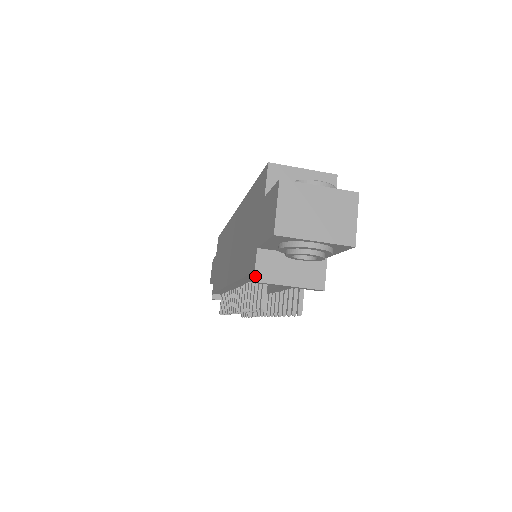
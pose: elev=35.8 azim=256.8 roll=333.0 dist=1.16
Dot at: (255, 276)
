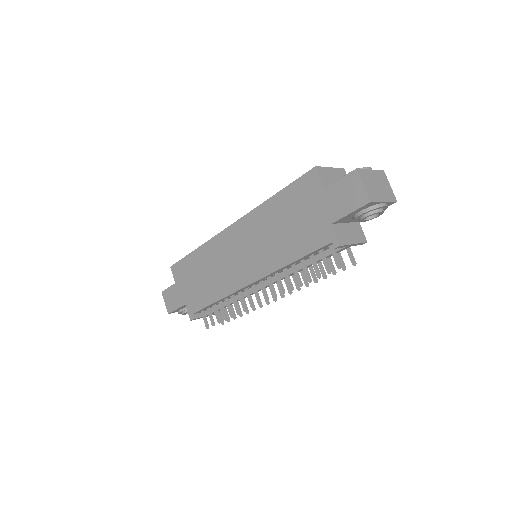
Dot at: (339, 242)
